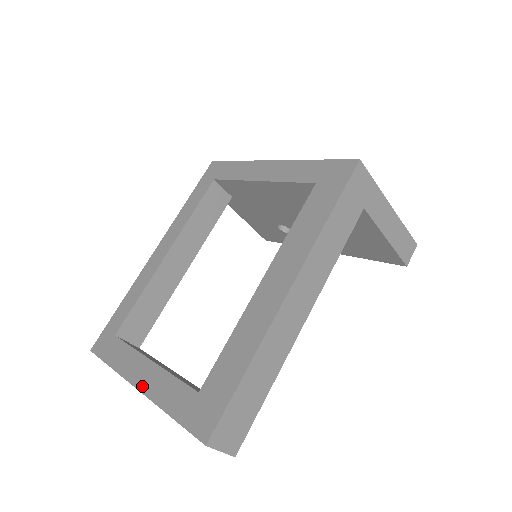
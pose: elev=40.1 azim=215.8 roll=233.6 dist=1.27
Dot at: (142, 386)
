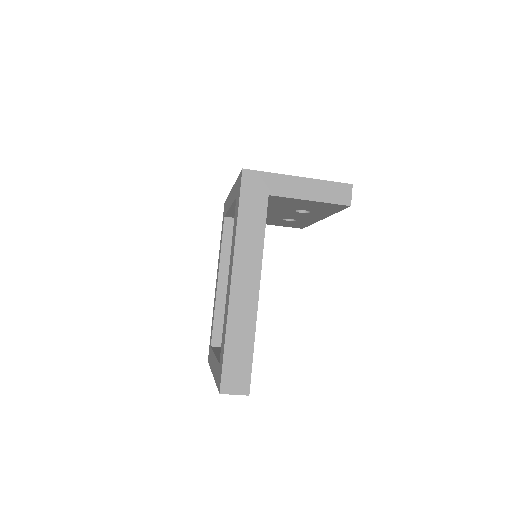
Dot at: (213, 372)
